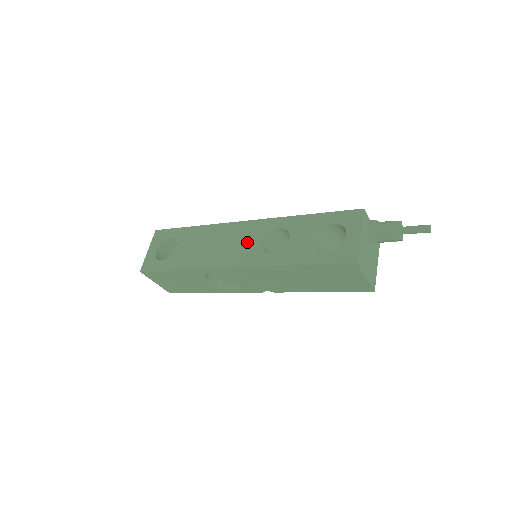
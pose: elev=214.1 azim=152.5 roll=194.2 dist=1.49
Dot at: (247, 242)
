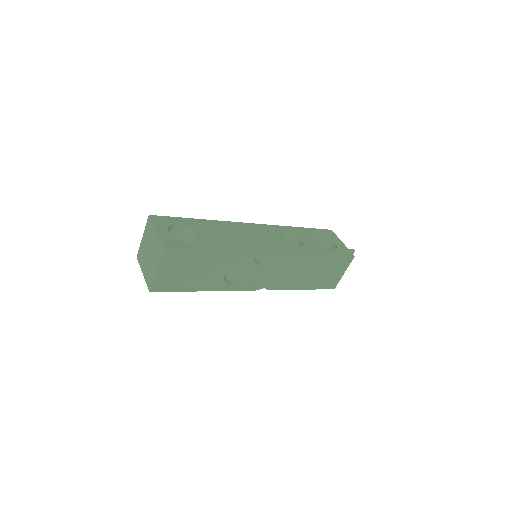
Dot at: (269, 237)
